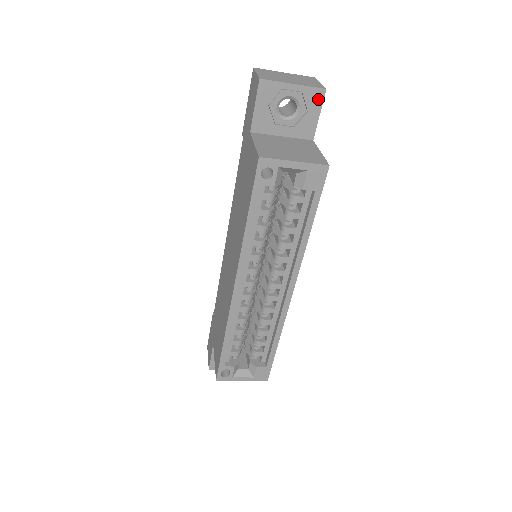
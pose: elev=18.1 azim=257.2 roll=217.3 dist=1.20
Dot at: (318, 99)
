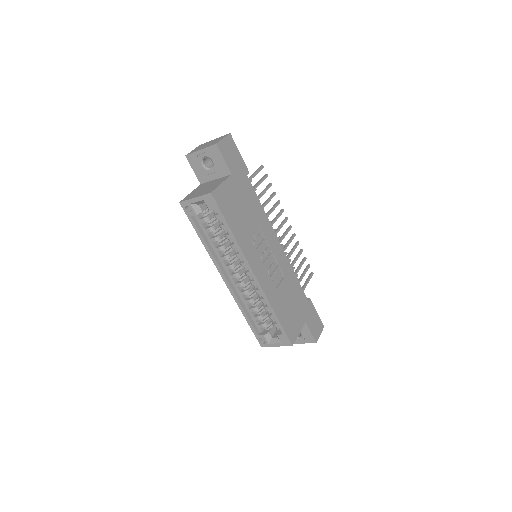
Dot at: (217, 151)
